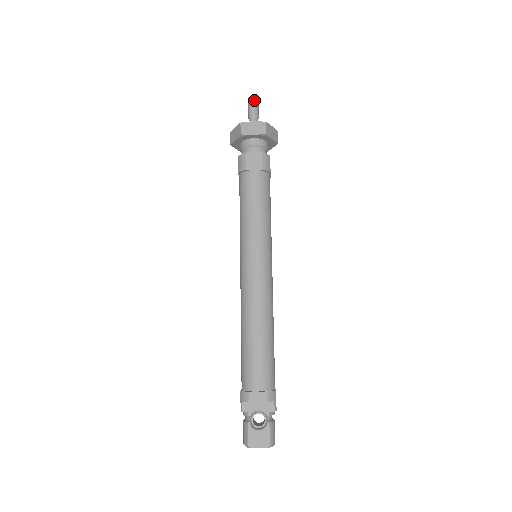
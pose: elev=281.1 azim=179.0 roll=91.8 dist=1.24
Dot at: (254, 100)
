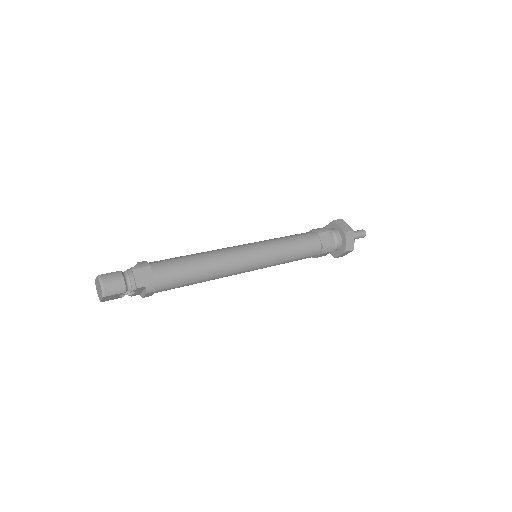
Dot at: (360, 230)
